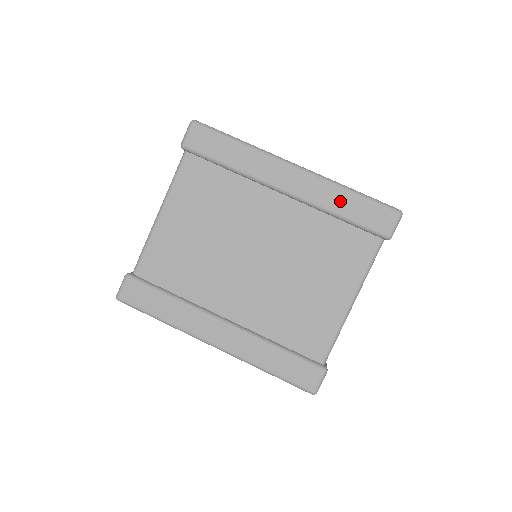
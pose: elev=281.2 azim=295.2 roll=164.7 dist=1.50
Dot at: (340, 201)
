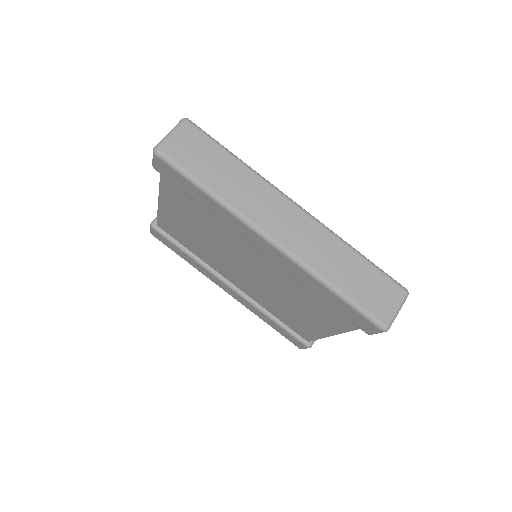
Dot at: (319, 290)
